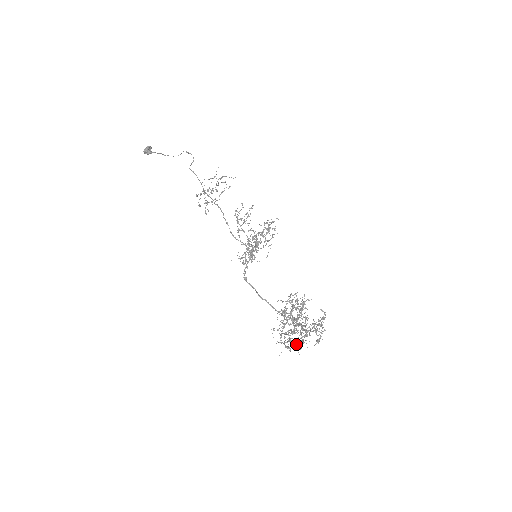
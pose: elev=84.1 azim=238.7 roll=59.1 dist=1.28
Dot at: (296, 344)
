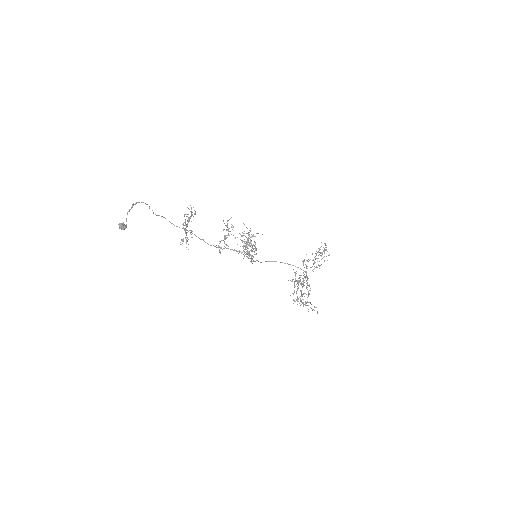
Dot at: occluded
